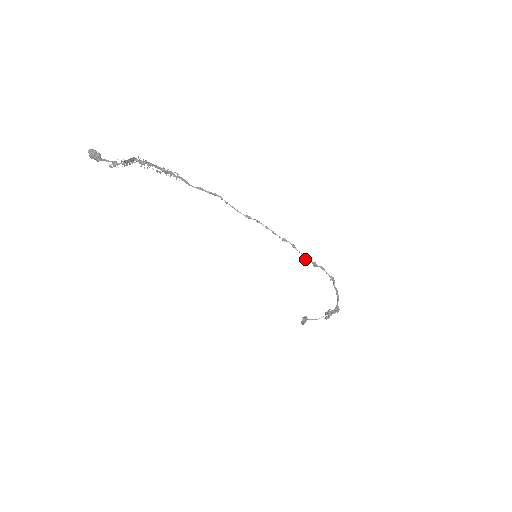
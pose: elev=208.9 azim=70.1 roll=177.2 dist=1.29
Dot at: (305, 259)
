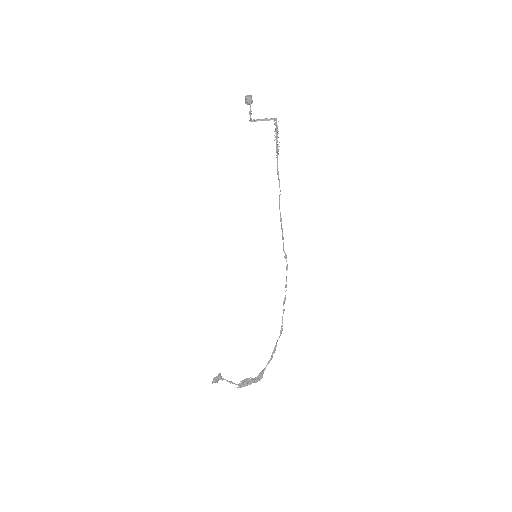
Dot at: (285, 287)
